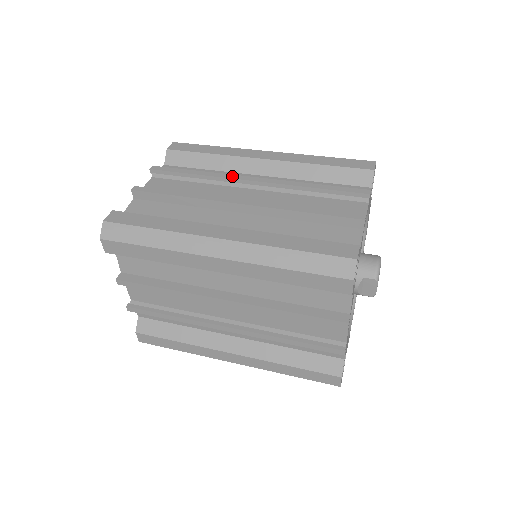
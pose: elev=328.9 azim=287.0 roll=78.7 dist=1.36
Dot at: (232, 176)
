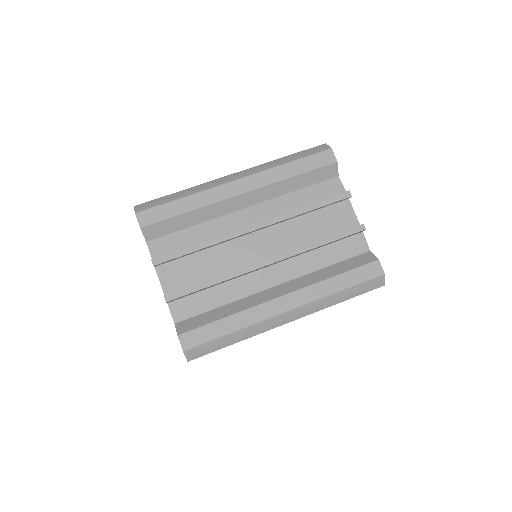
Dot at: (235, 234)
